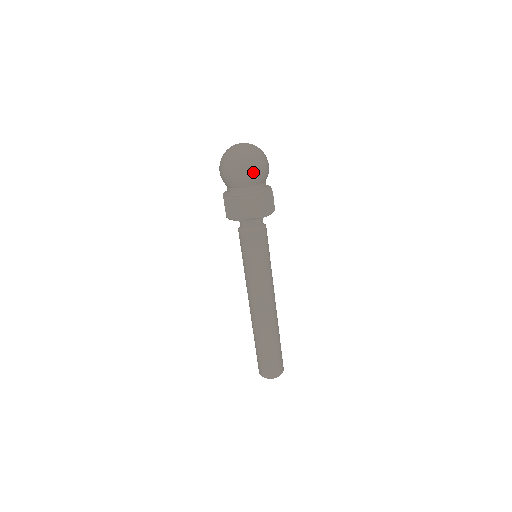
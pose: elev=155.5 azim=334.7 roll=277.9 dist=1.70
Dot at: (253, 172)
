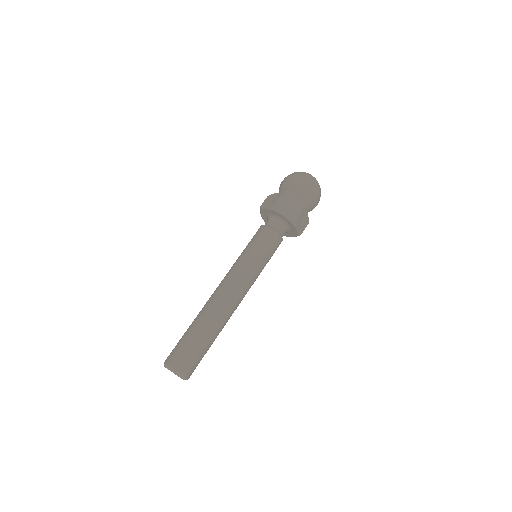
Dot at: (316, 196)
